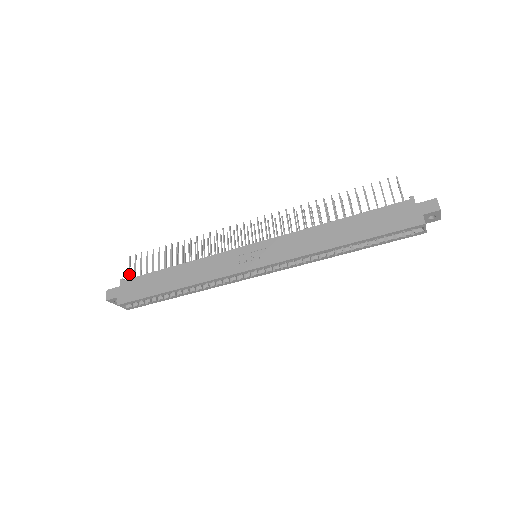
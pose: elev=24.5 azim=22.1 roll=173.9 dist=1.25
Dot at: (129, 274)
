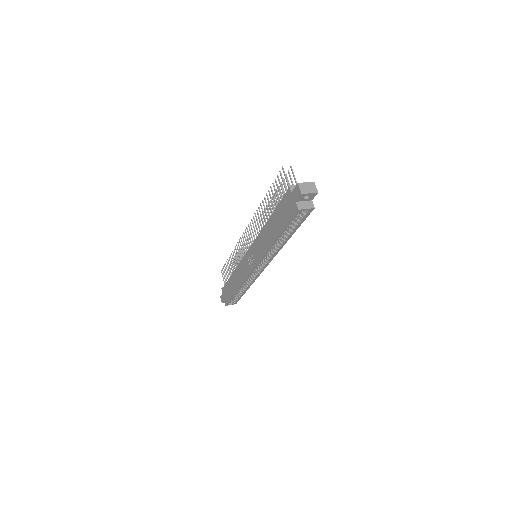
Dot at: (224, 283)
